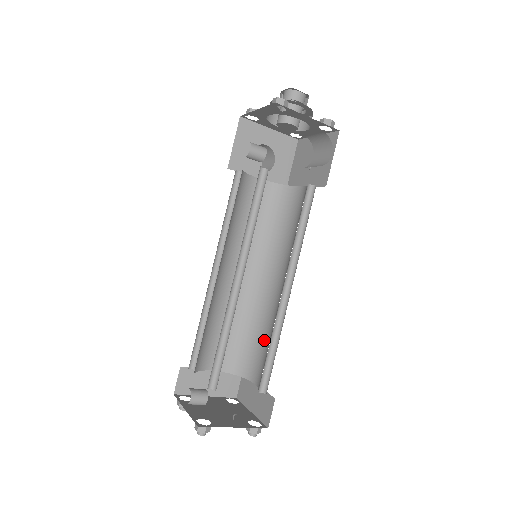
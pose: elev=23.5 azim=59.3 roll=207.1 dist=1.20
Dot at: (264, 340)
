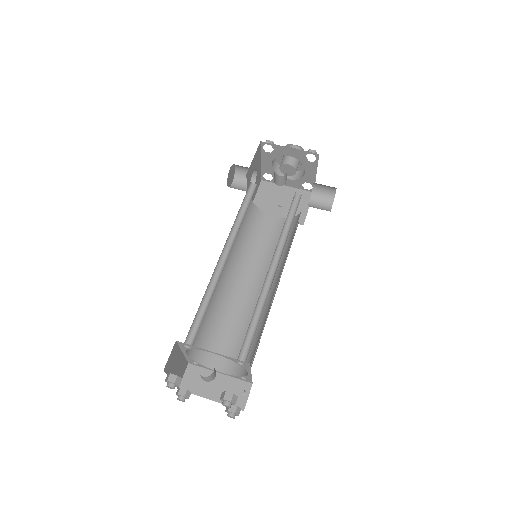
Dot at: (233, 332)
